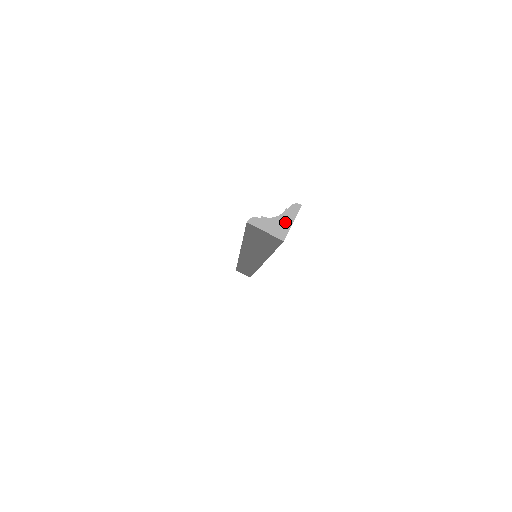
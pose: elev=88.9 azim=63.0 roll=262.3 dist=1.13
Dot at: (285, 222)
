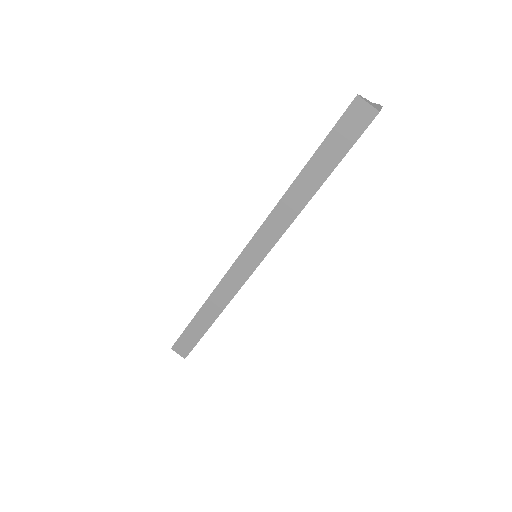
Dot at: (377, 106)
